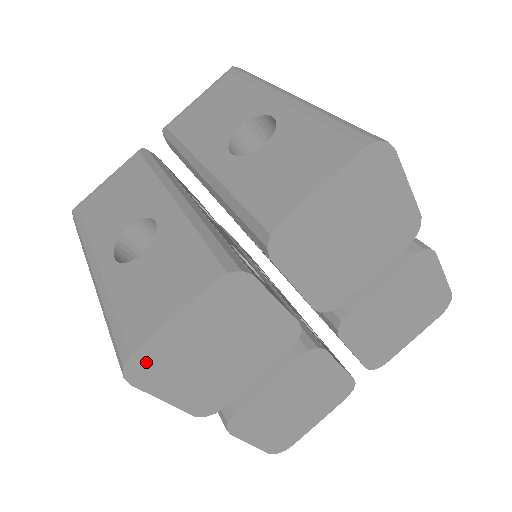
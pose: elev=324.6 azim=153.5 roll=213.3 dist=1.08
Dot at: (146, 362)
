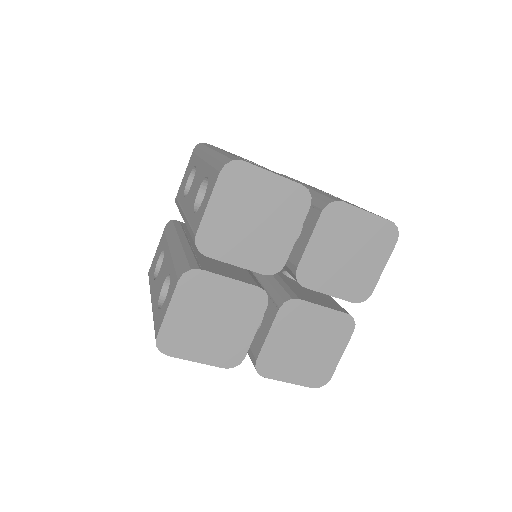
Dot at: (239, 173)
